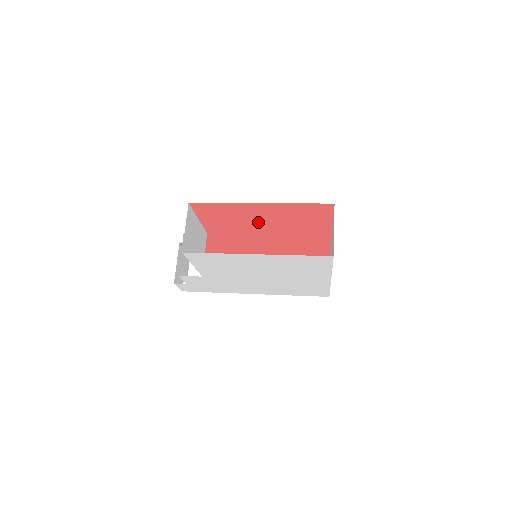
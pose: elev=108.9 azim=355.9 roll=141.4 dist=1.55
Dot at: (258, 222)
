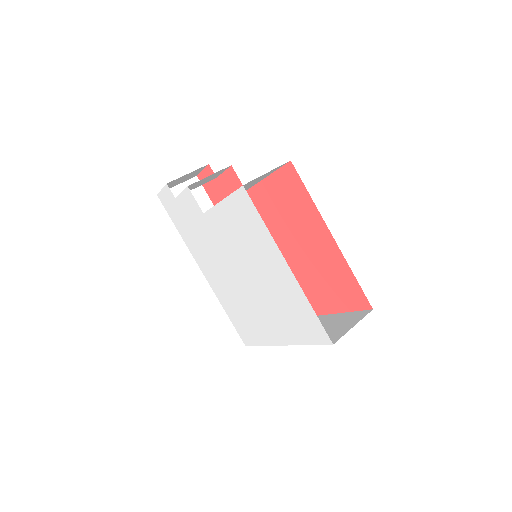
Dot at: (297, 240)
